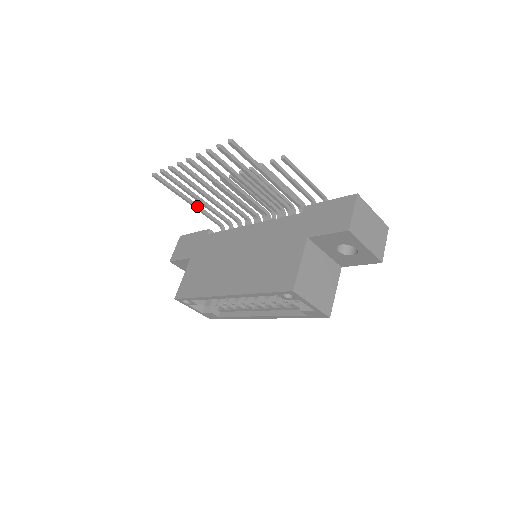
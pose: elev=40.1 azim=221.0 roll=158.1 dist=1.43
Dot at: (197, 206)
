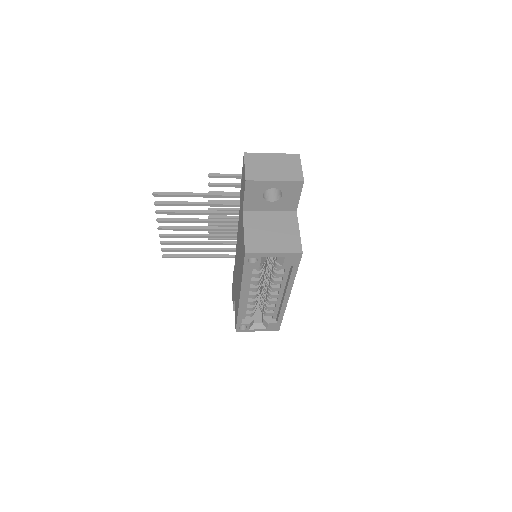
Dot at: (209, 256)
